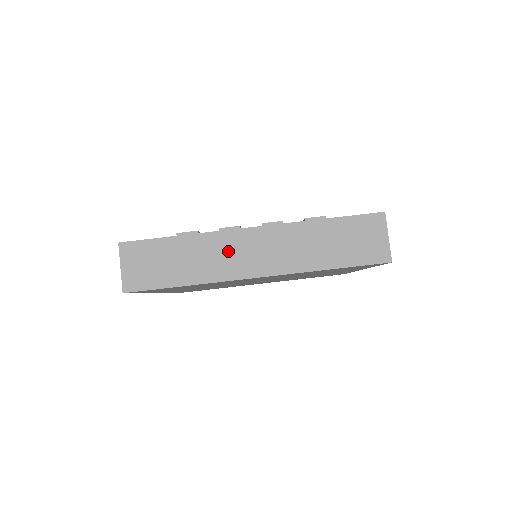
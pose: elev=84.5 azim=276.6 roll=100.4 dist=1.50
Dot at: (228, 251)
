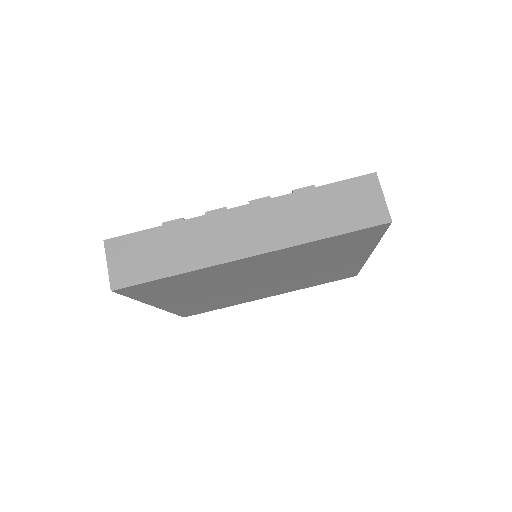
Dot at: (216, 234)
